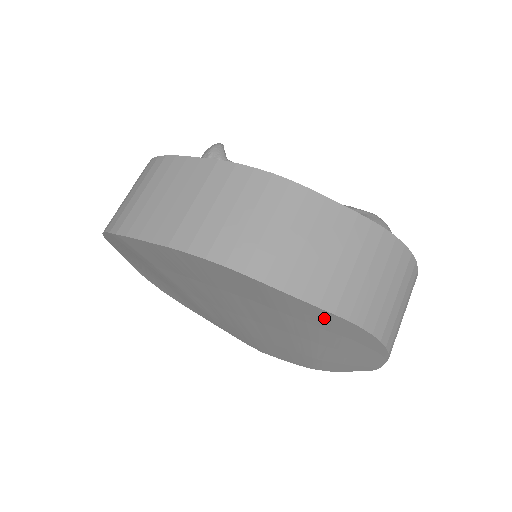
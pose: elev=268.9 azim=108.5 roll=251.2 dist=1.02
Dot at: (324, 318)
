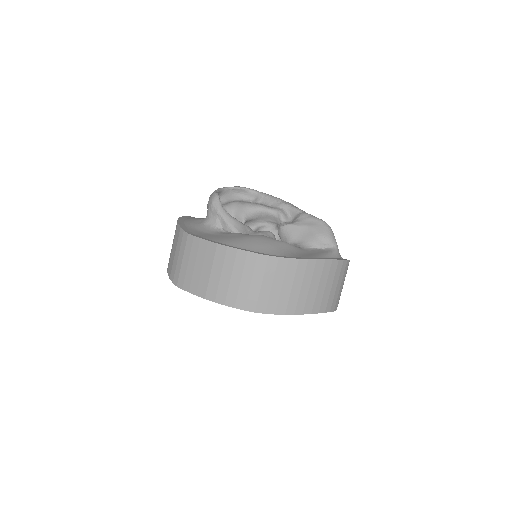
Dot at: occluded
